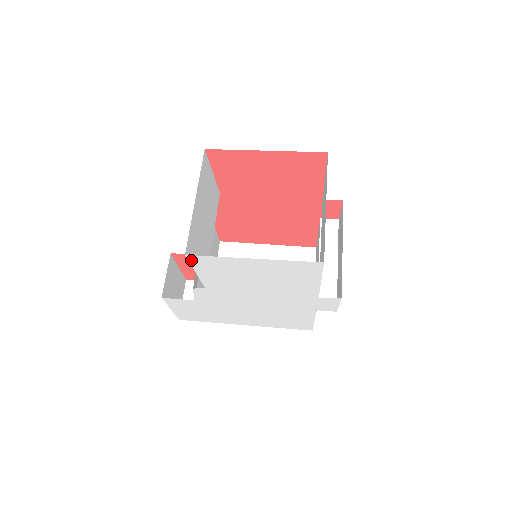
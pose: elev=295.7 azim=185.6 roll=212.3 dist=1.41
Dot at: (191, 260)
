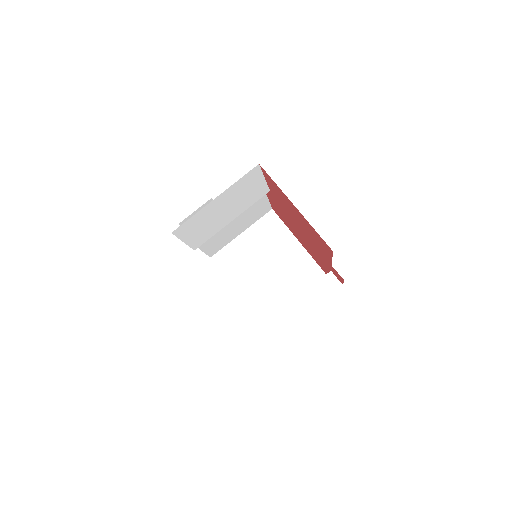
Dot at: occluded
